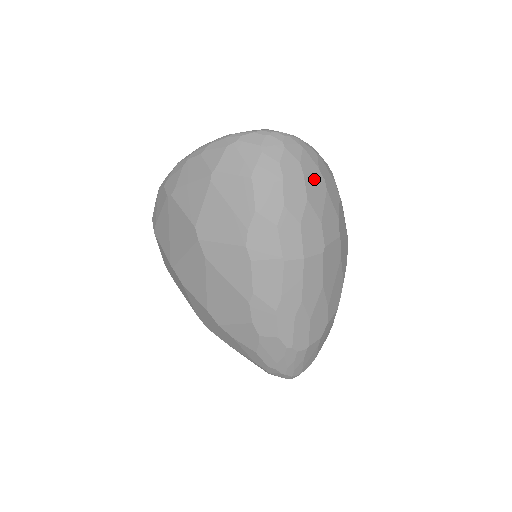
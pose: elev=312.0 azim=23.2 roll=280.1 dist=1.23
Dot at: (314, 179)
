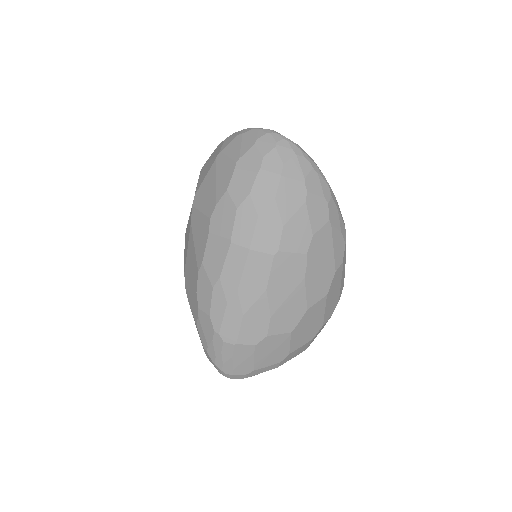
Dot at: (293, 185)
